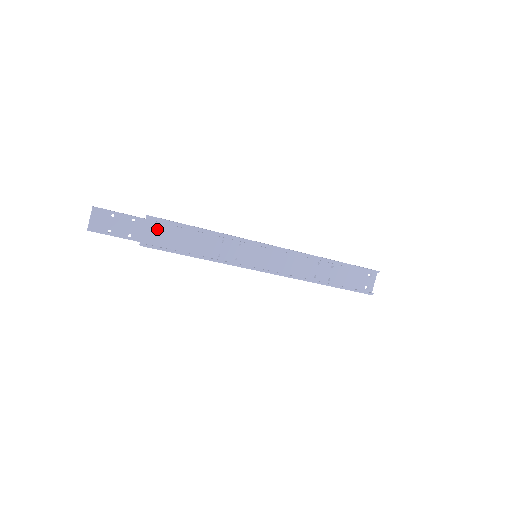
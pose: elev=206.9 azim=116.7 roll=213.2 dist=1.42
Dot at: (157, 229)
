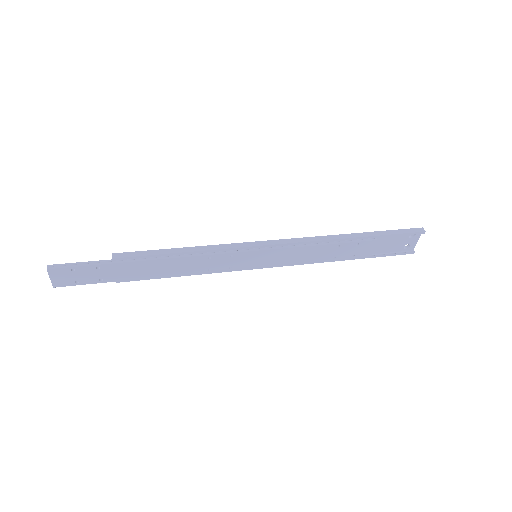
Dot at: (128, 268)
